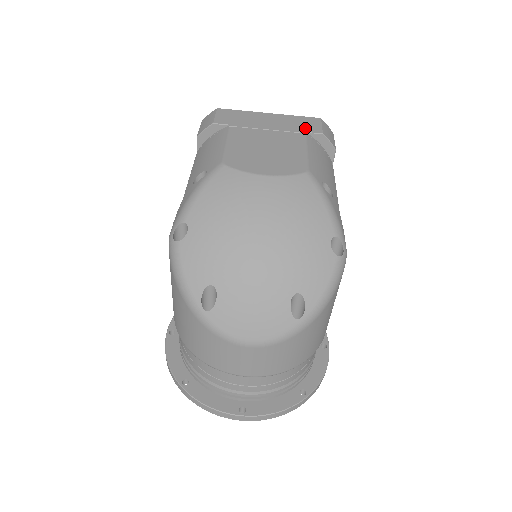
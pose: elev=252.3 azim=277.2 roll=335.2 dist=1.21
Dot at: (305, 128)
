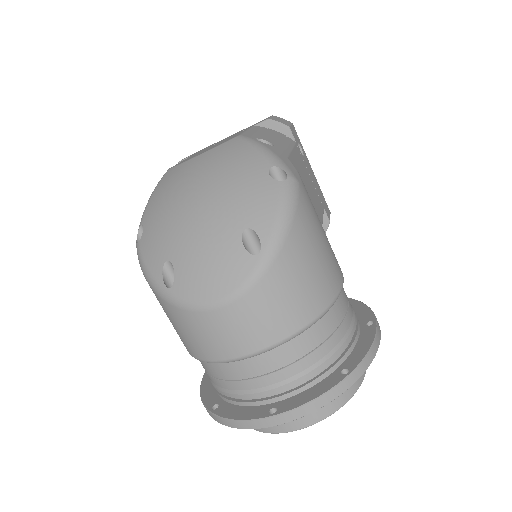
Dot at: (254, 125)
